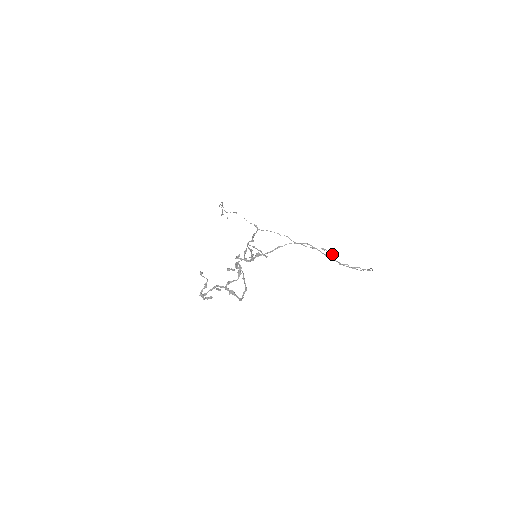
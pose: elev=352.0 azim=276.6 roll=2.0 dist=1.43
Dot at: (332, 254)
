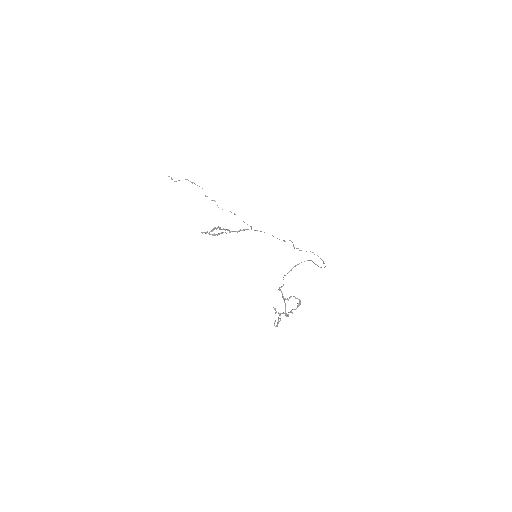
Dot at: occluded
